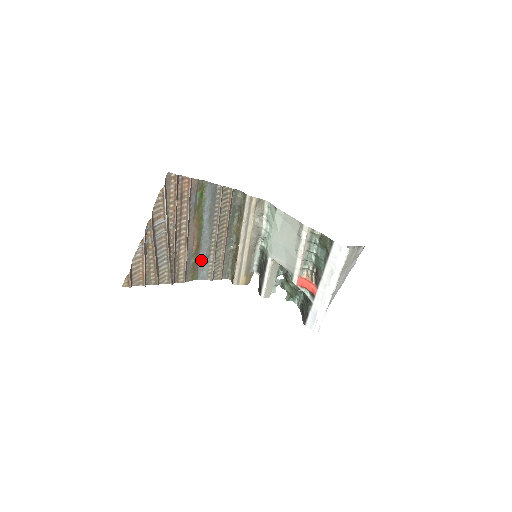
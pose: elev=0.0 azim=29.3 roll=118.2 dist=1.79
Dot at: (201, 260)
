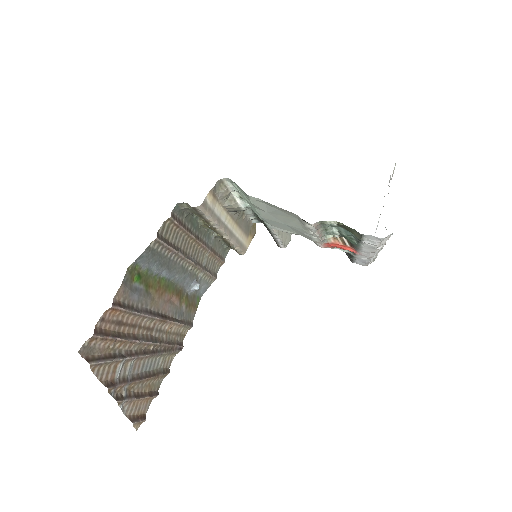
Dot at: (192, 291)
